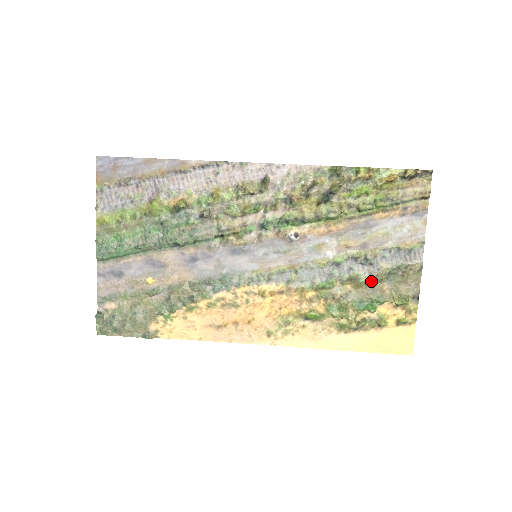
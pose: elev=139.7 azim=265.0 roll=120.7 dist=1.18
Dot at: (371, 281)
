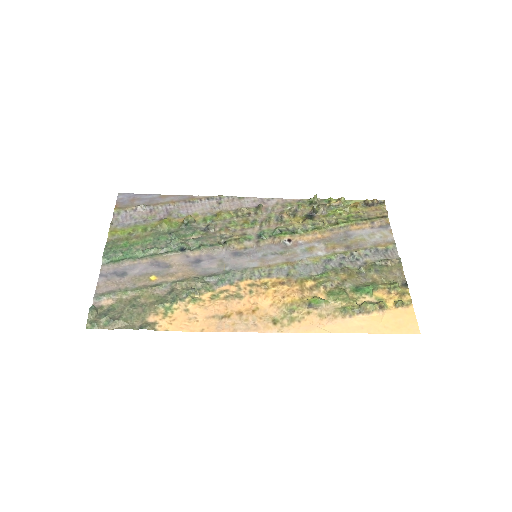
Dot at: (361, 272)
